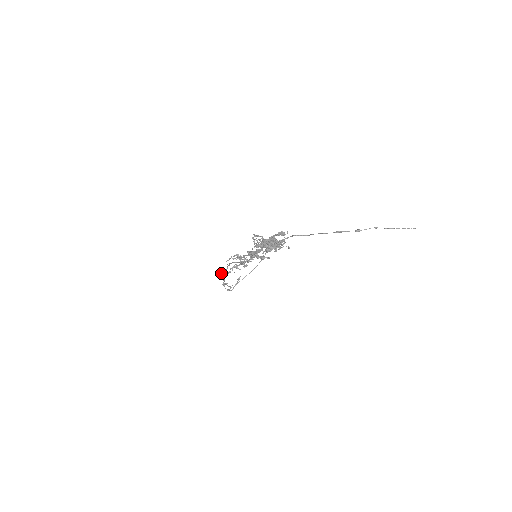
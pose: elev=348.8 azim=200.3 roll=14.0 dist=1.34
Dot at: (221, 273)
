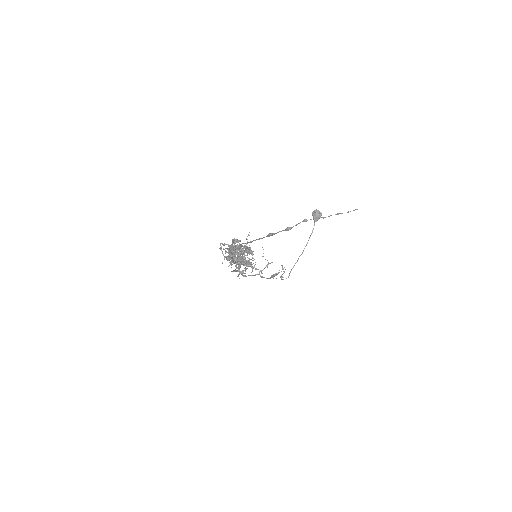
Dot at: occluded
